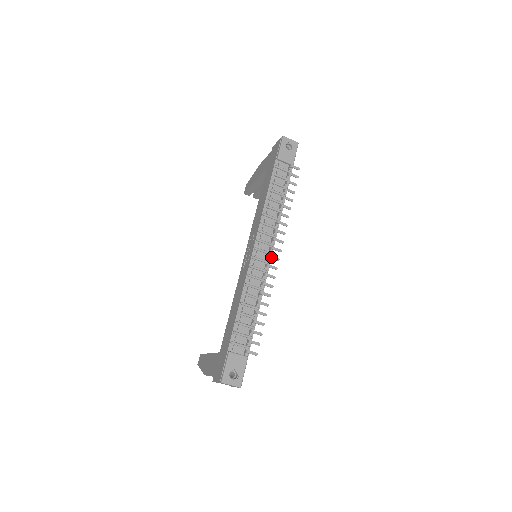
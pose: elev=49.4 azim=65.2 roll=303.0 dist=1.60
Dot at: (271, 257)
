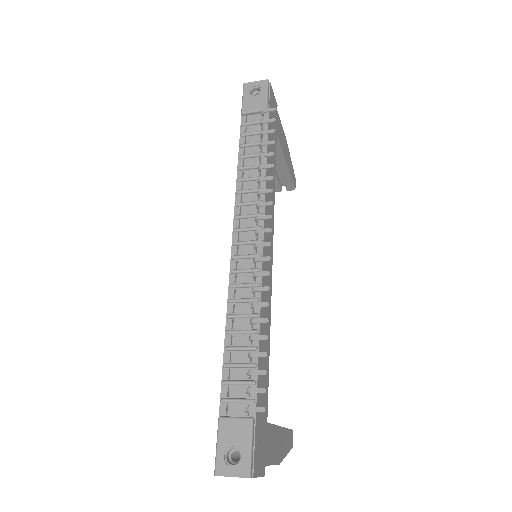
Dot at: (256, 245)
